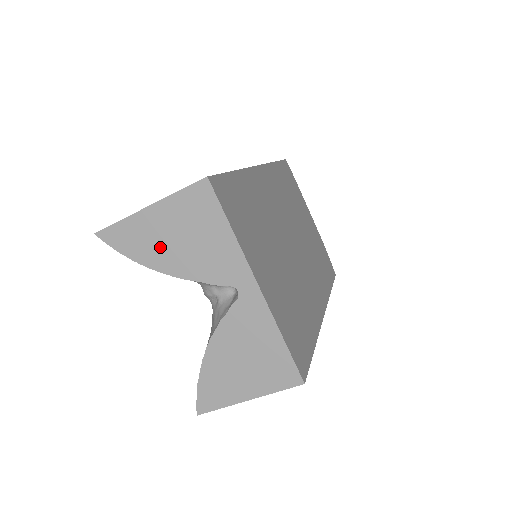
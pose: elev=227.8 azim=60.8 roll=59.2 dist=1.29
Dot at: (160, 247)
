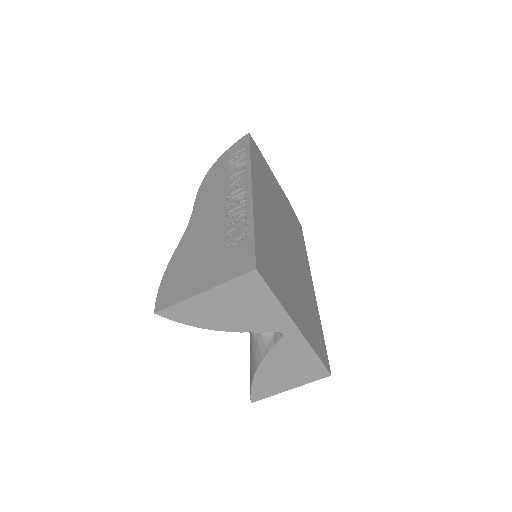
Dot at: (216, 316)
